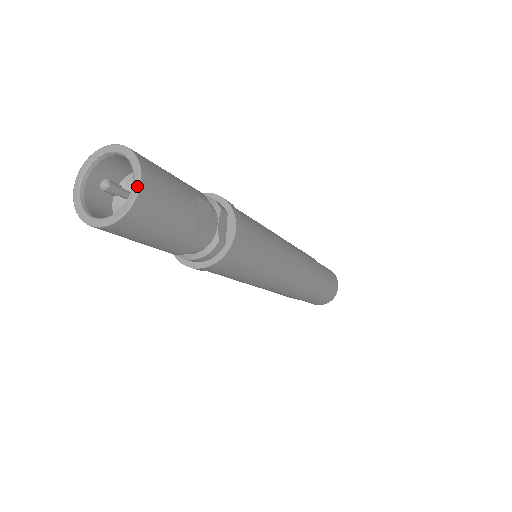
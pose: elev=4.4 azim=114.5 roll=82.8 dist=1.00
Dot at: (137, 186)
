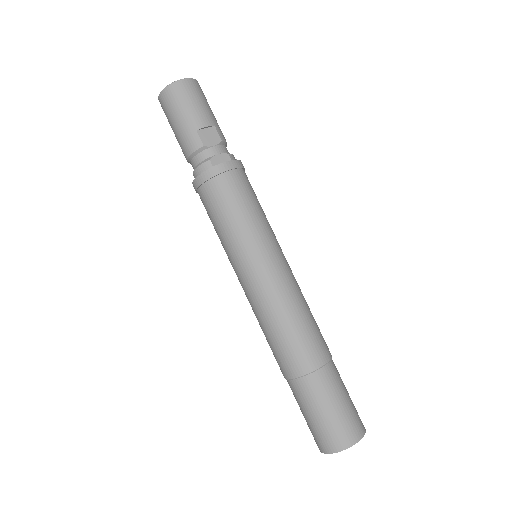
Dot at: (180, 80)
